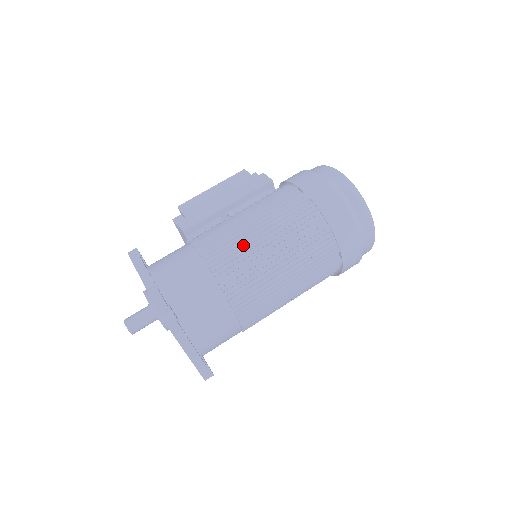
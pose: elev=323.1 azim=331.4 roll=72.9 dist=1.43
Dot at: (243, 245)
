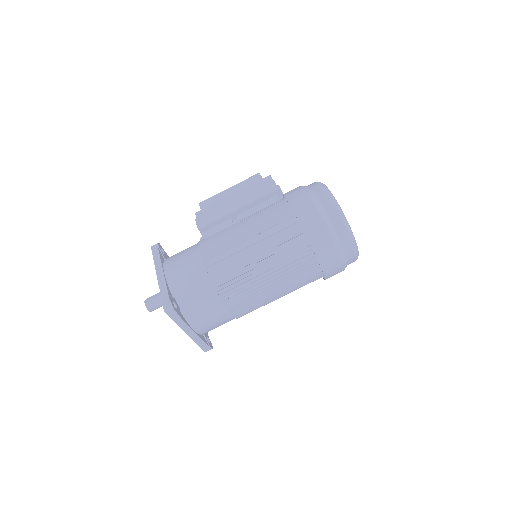
Dot at: (236, 255)
